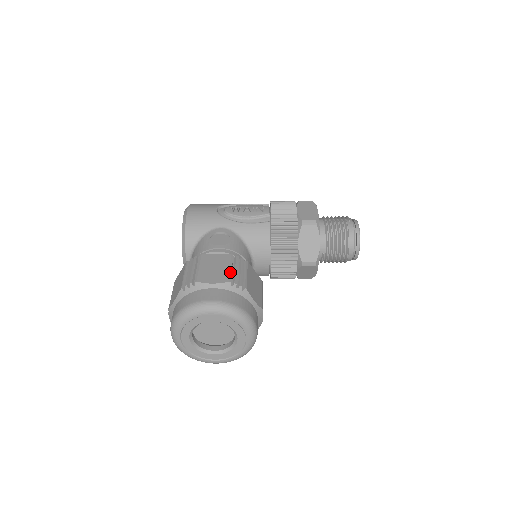
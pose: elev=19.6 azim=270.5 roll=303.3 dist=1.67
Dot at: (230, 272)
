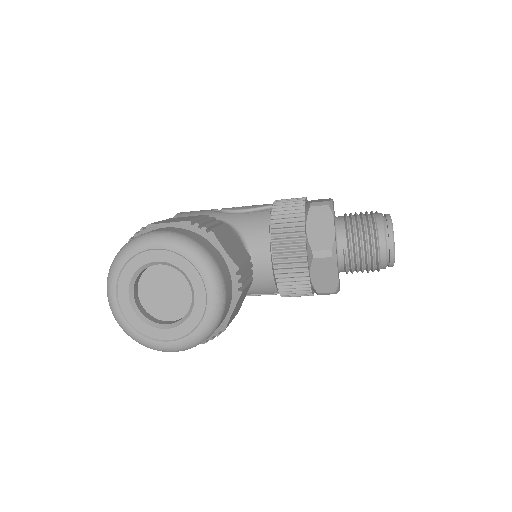
Dot at: (196, 218)
